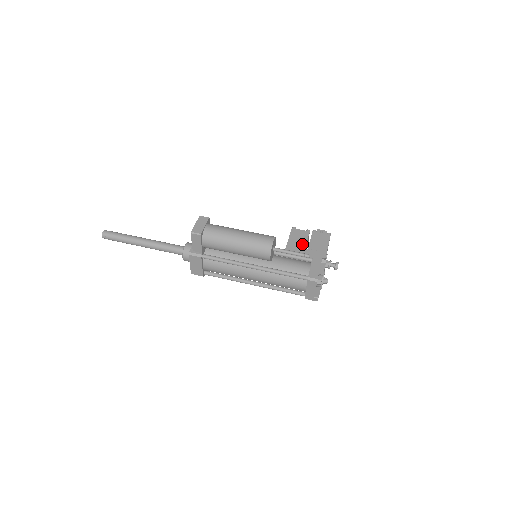
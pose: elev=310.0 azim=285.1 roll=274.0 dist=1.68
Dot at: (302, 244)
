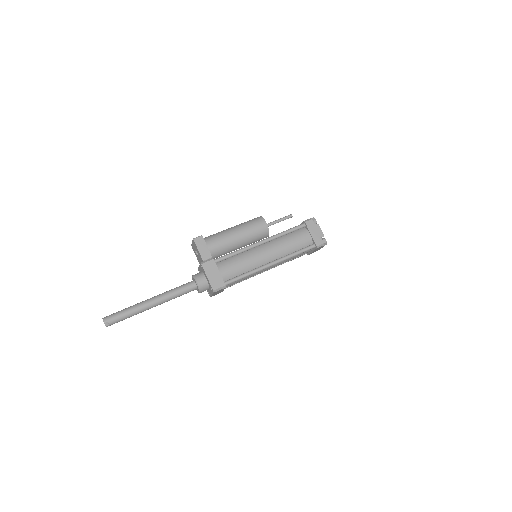
Dot at: occluded
